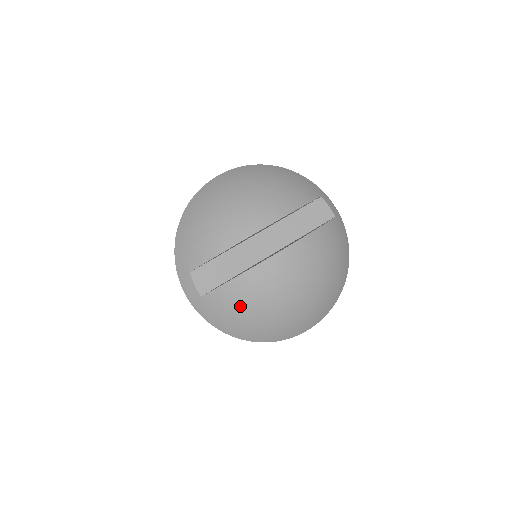
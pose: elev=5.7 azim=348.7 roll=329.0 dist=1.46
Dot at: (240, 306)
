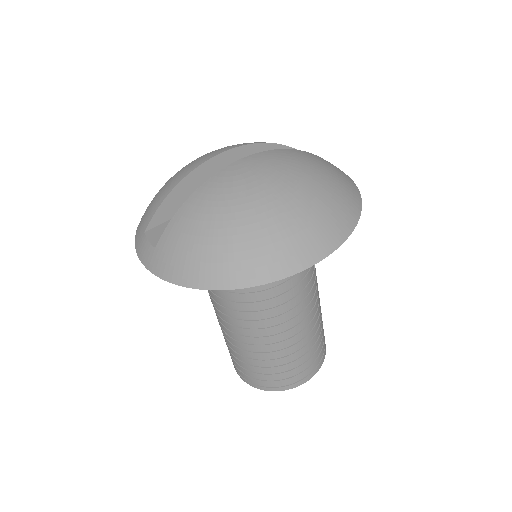
Dot at: (197, 230)
